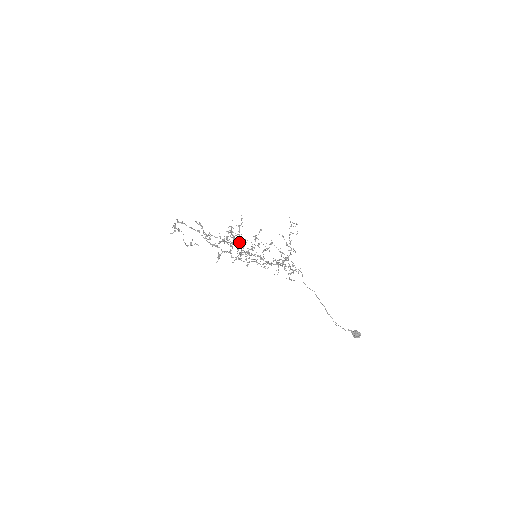
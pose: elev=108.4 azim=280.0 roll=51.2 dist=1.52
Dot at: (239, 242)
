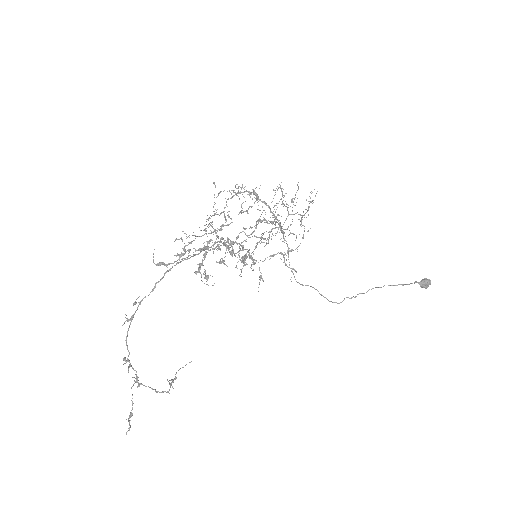
Dot at: (224, 215)
